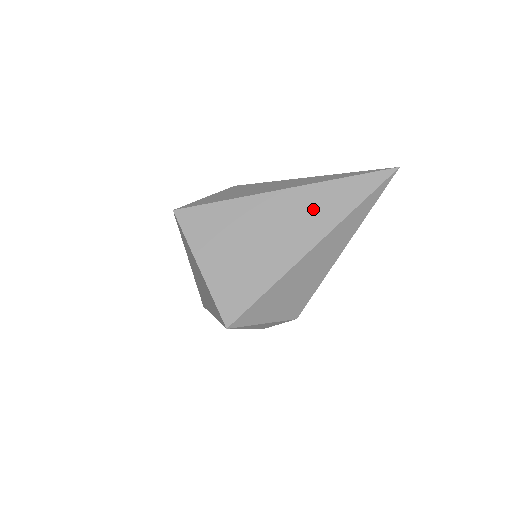
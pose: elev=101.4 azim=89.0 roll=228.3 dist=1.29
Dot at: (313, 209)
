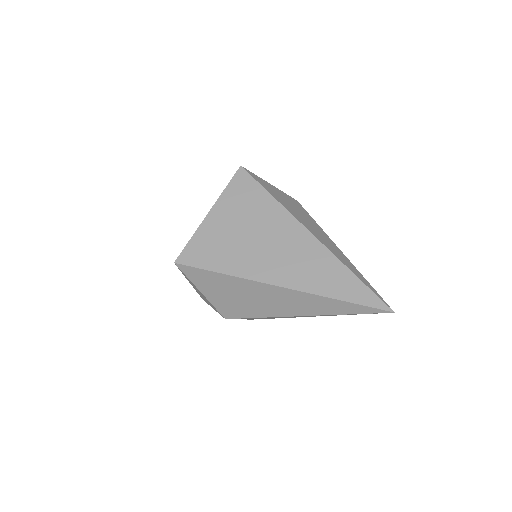
Dot at: (311, 266)
